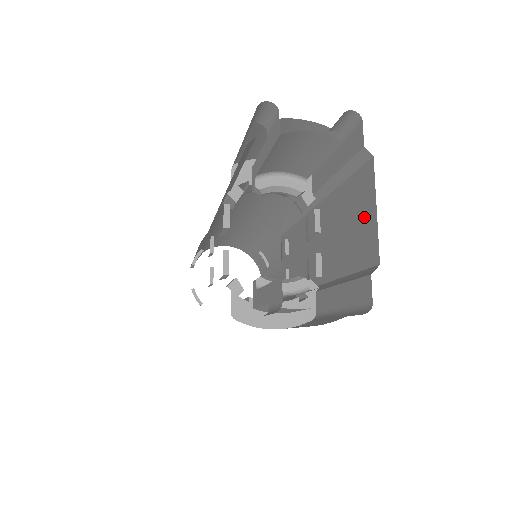
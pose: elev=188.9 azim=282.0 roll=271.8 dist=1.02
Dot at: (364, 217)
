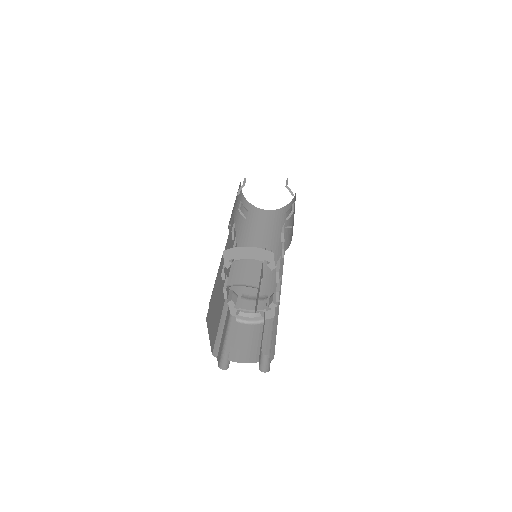
Dot at: occluded
